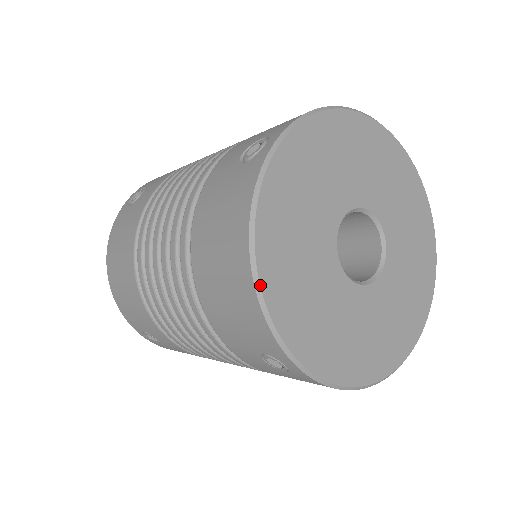
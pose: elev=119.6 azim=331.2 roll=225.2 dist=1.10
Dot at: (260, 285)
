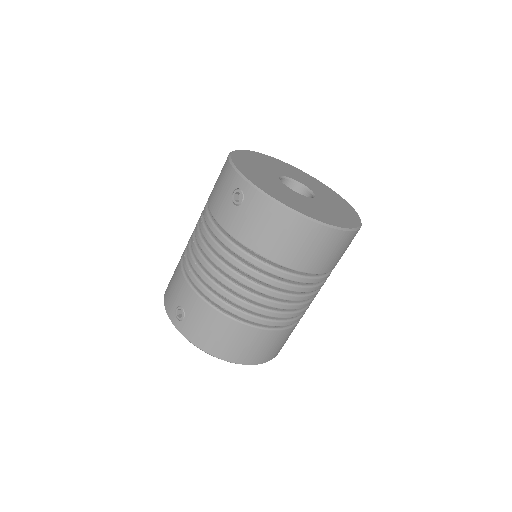
Dot at: (231, 157)
